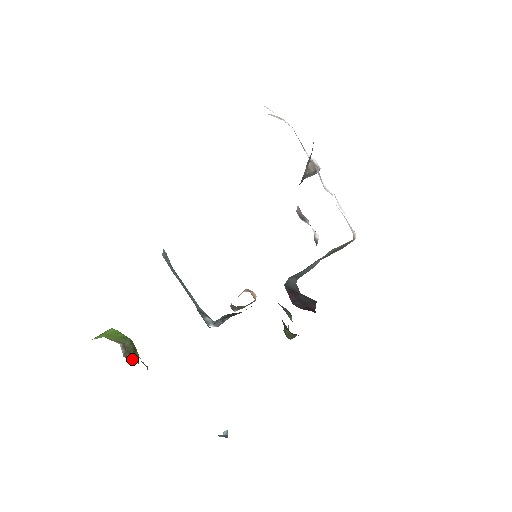
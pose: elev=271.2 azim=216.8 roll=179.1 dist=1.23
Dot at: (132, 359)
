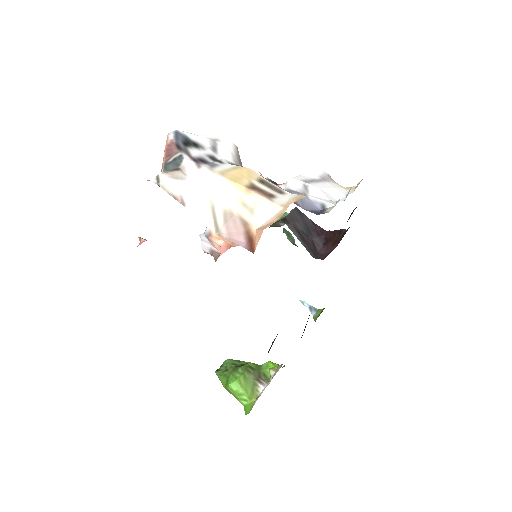
Dot at: (264, 374)
